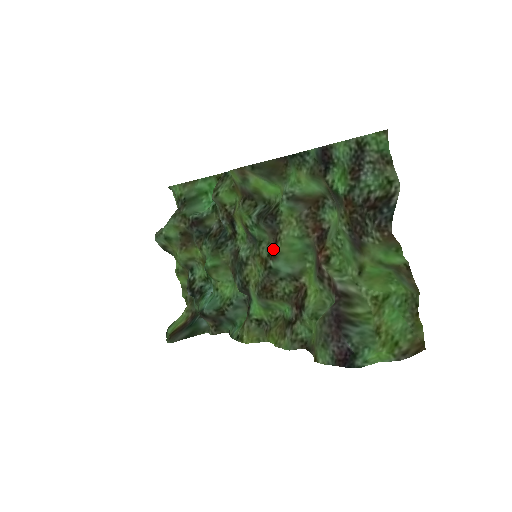
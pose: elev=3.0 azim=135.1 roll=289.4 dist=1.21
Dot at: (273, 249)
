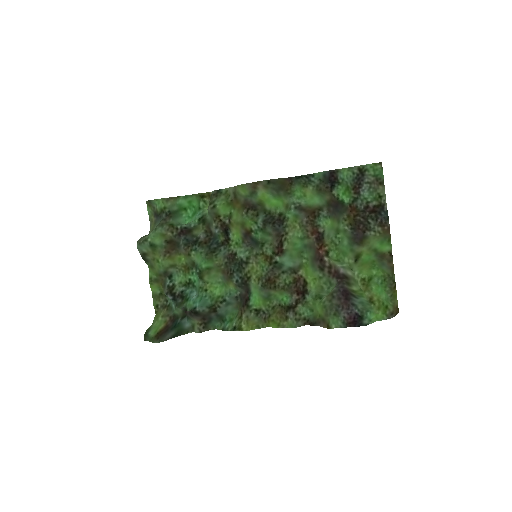
Dot at: (279, 247)
